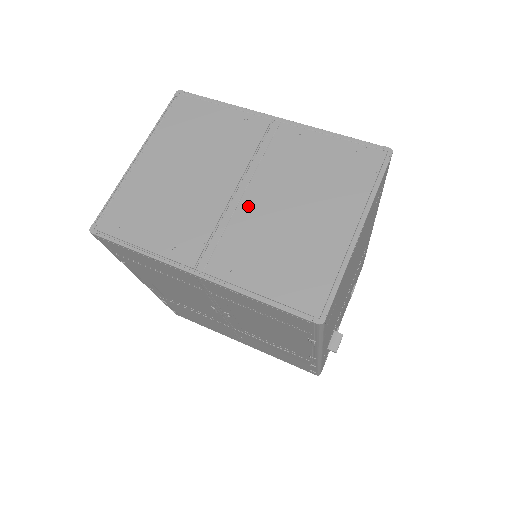
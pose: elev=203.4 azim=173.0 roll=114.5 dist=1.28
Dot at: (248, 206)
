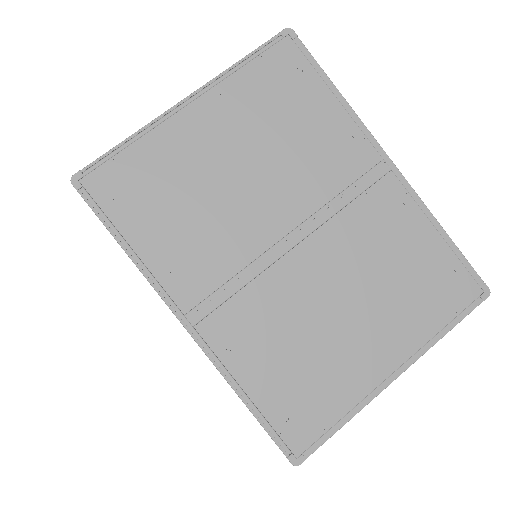
Dot at: (291, 267)
